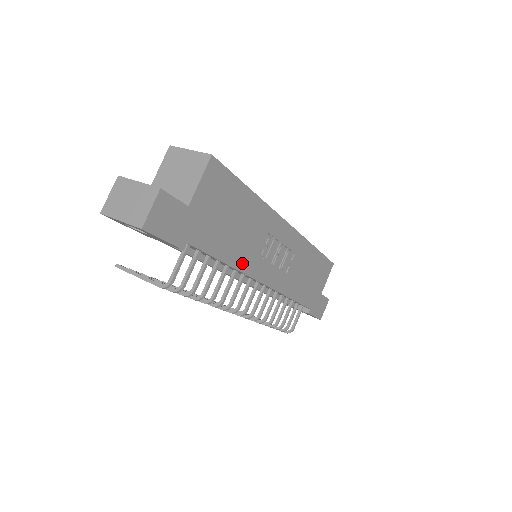
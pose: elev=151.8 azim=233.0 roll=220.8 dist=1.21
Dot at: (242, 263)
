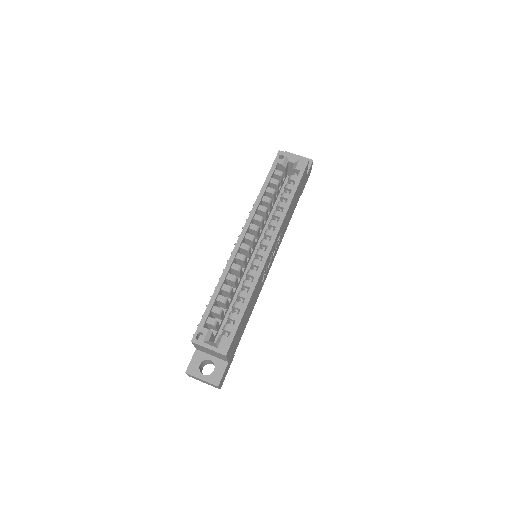
Dot at: (257, 298)
